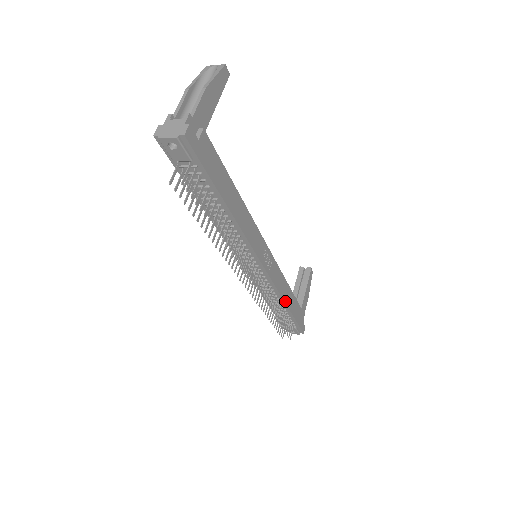
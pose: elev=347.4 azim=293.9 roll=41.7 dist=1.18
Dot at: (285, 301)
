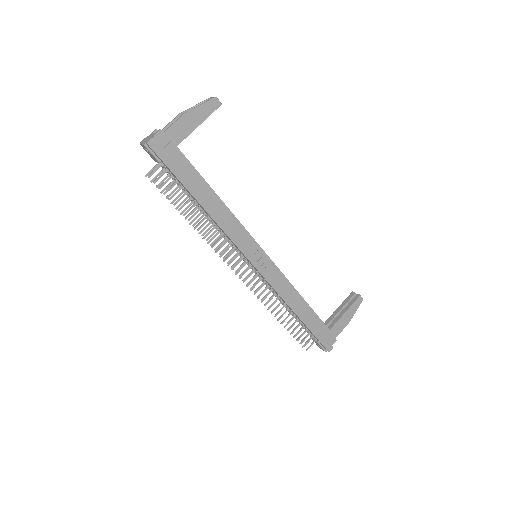
Dot at: (292, 308)
